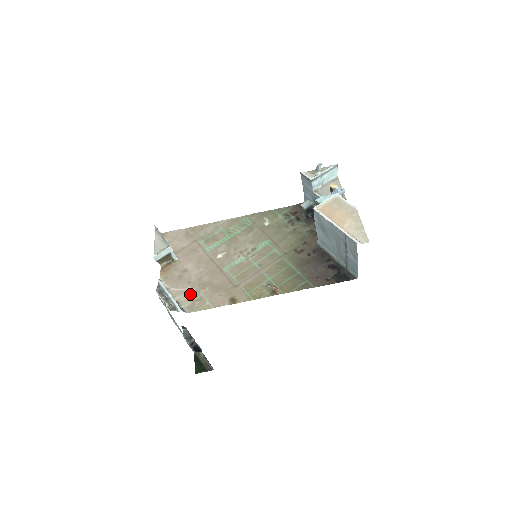
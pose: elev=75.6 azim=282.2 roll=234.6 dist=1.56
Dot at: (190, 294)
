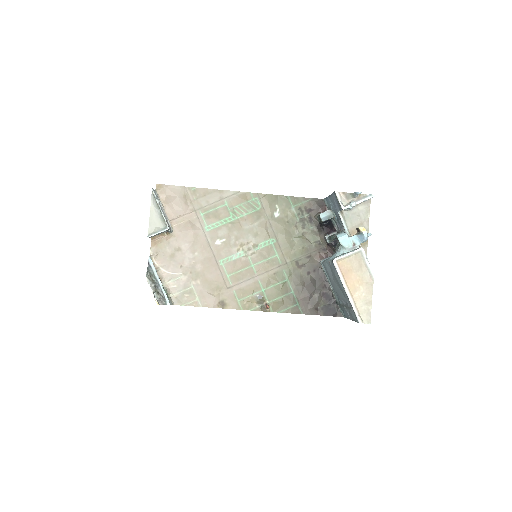
Dot at: (180, 282)
